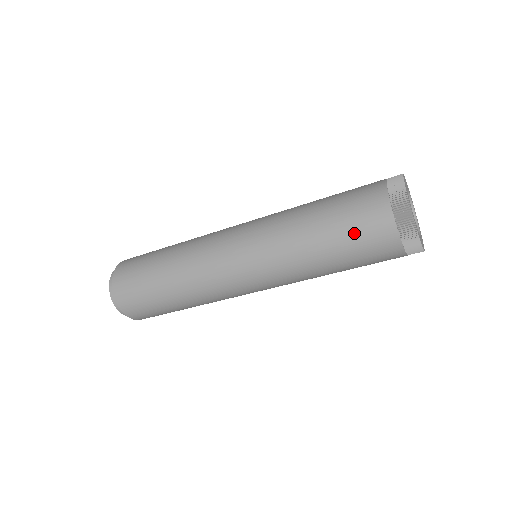
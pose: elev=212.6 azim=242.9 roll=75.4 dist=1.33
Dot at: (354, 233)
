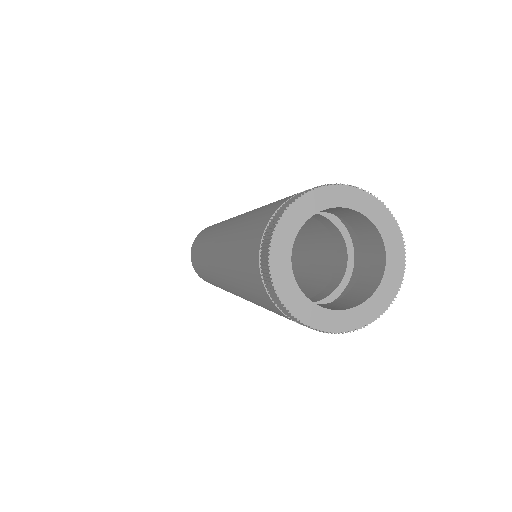
Dot at: (268, 309)
